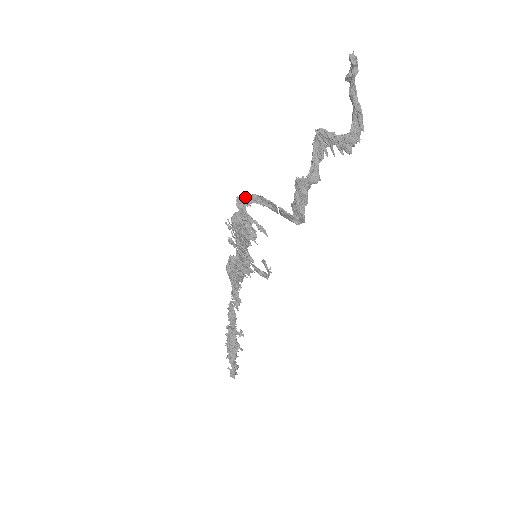
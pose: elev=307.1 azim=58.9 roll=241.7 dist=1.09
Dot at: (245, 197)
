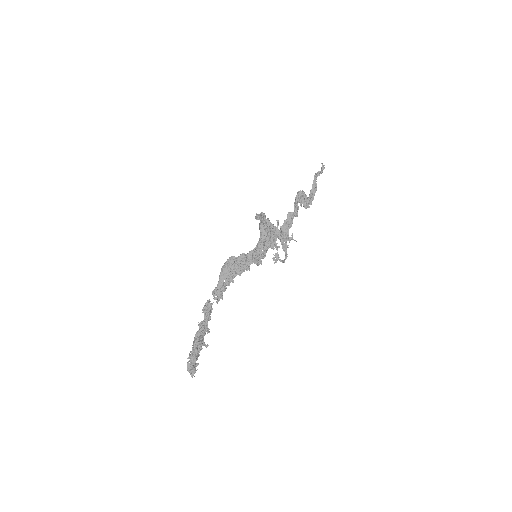
Dot at: occluded
